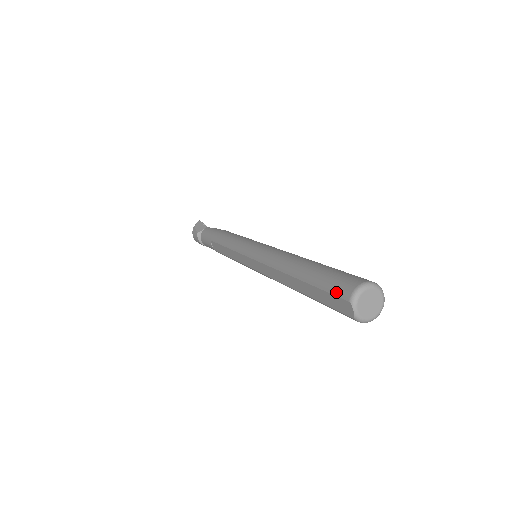
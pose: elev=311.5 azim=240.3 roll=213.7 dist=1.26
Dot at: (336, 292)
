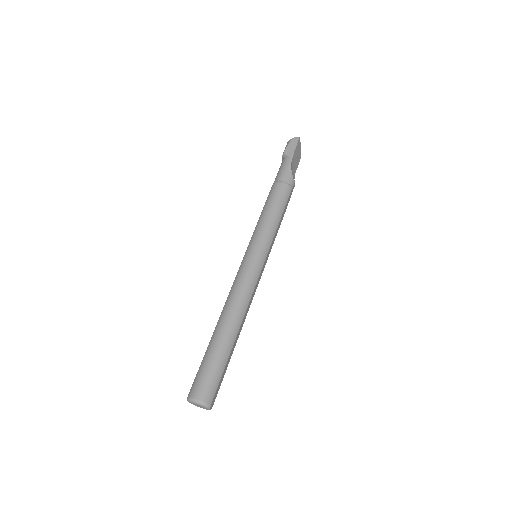
Dot at: (194, 382)
